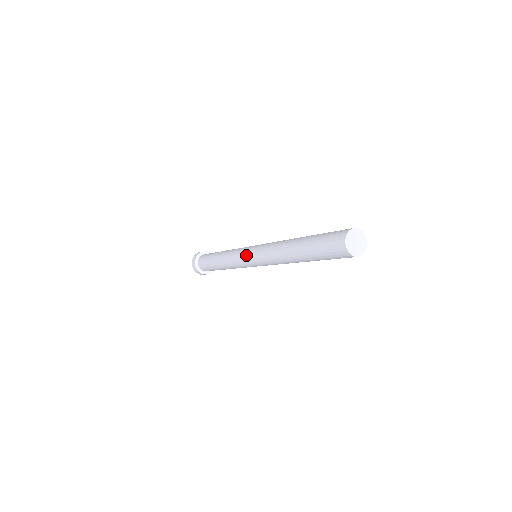
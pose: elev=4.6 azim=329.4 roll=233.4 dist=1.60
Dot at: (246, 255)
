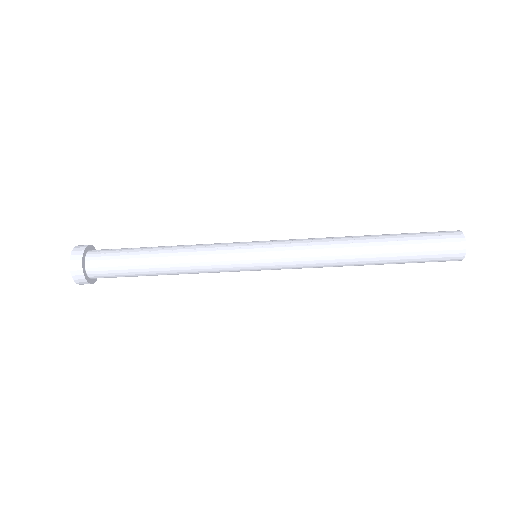
Dot at: (254, 262)
